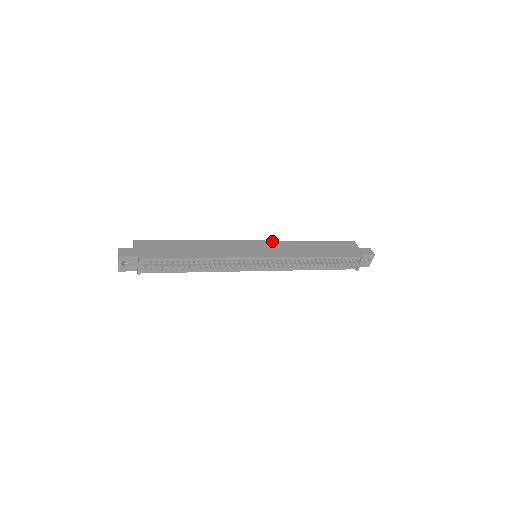
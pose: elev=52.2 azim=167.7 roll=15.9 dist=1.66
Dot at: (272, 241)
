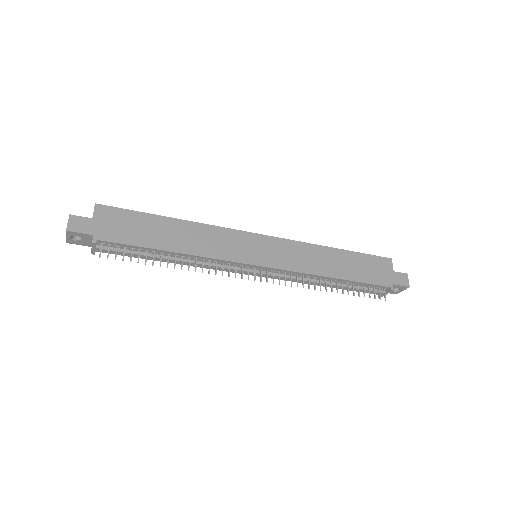
Dot at: (284, 239)
